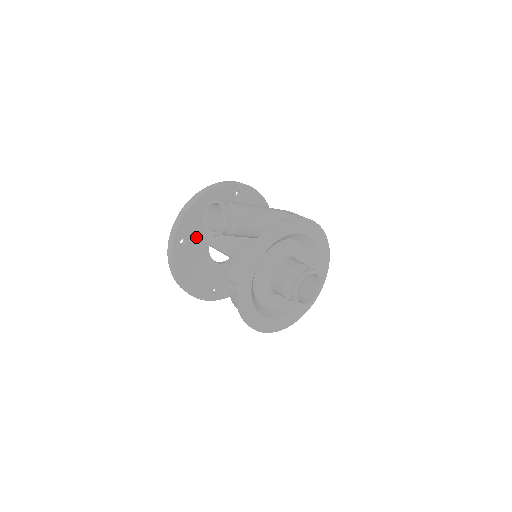
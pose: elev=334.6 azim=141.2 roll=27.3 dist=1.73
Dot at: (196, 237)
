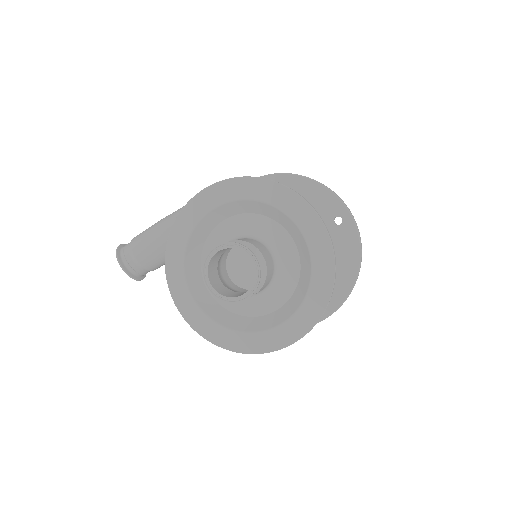
Dot at: occluded
